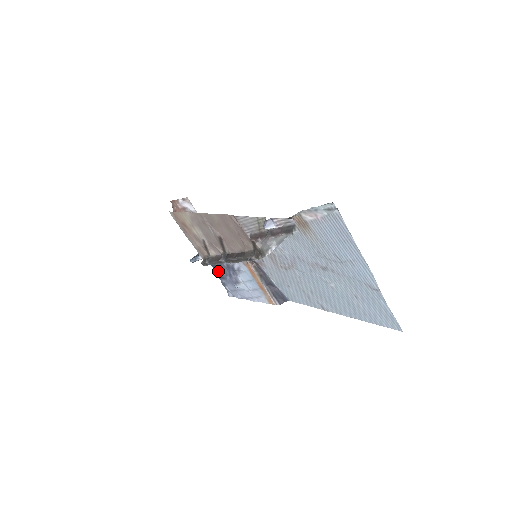
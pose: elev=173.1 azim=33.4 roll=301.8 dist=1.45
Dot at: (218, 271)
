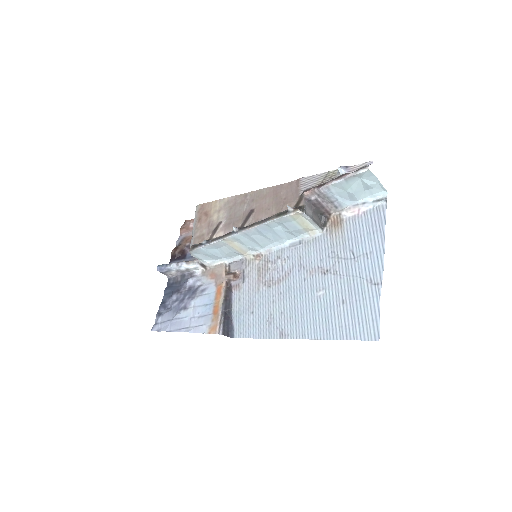
Dot at: (167, 298)
